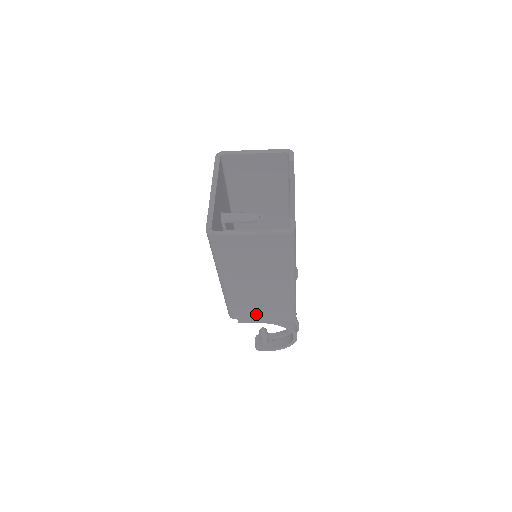
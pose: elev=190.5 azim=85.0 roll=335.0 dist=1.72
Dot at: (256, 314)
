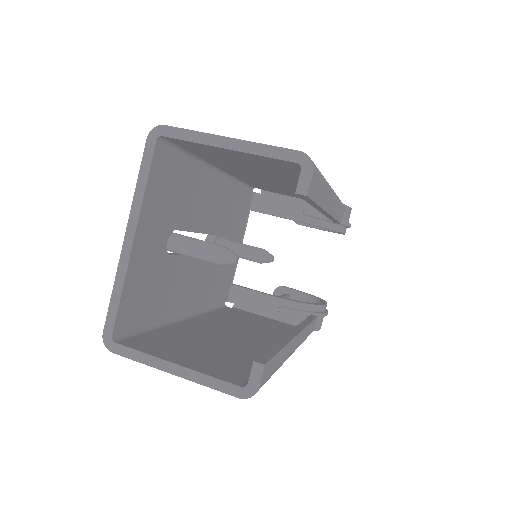
Dot at: occluded
